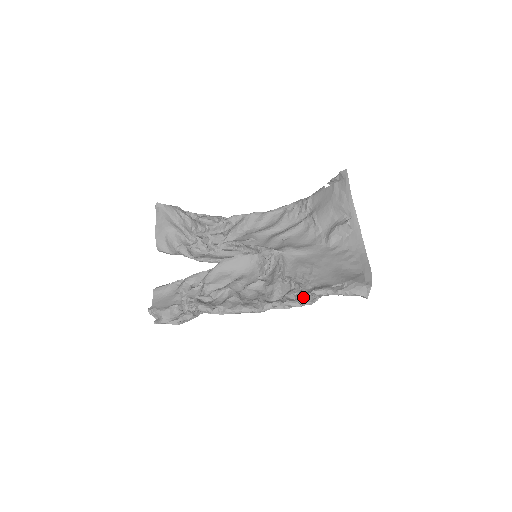
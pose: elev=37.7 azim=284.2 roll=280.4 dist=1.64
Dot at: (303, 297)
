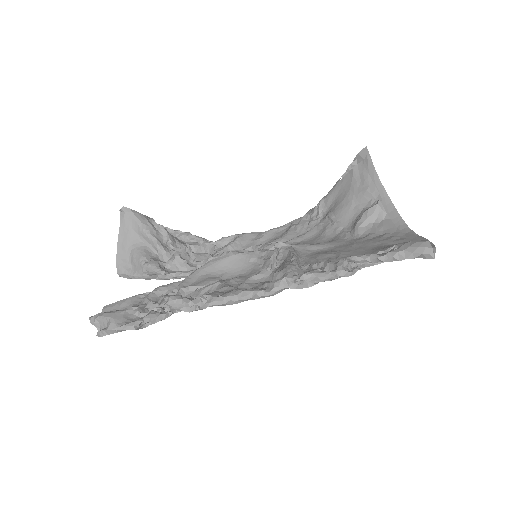
Dot at: (334, 268)
